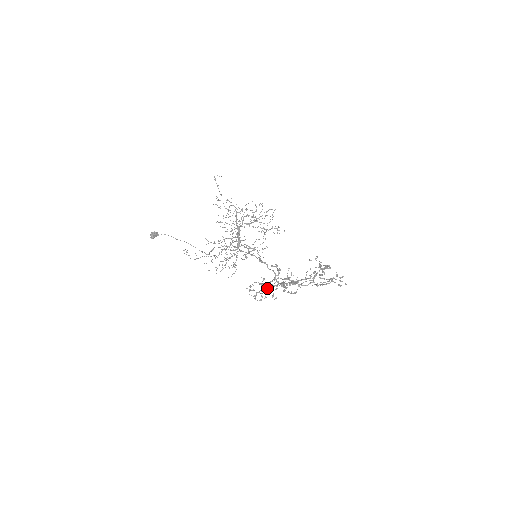
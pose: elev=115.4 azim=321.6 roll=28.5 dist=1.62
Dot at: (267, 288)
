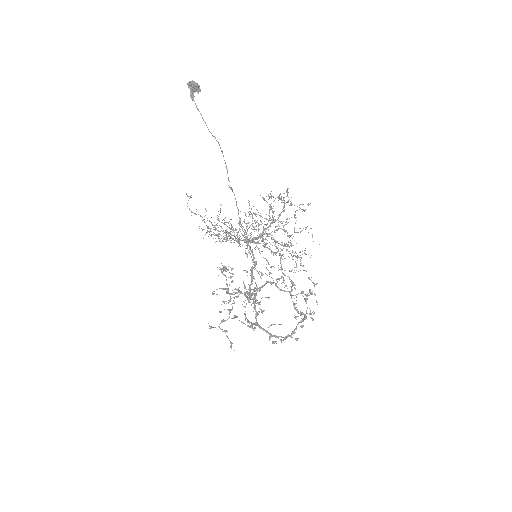
Dot at: (232, 294)
